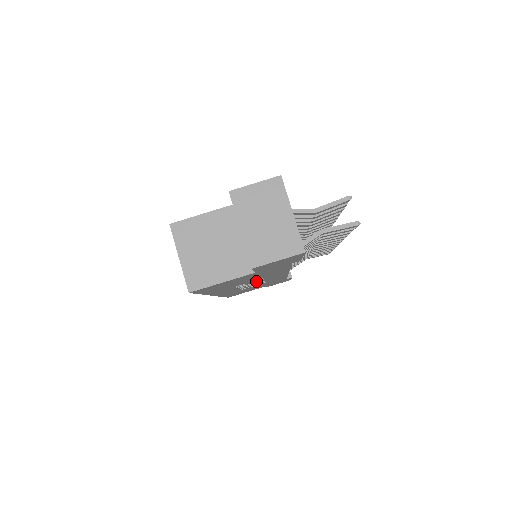
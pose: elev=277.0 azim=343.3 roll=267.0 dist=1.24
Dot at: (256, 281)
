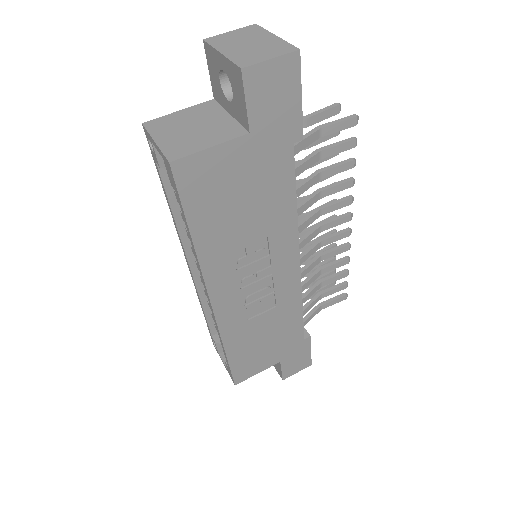
Dot at: (260, 257)
